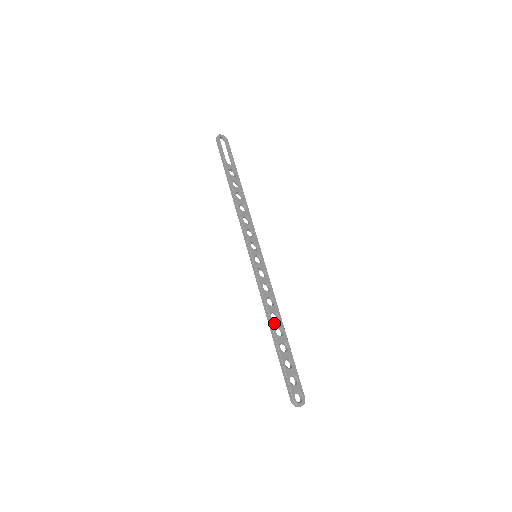
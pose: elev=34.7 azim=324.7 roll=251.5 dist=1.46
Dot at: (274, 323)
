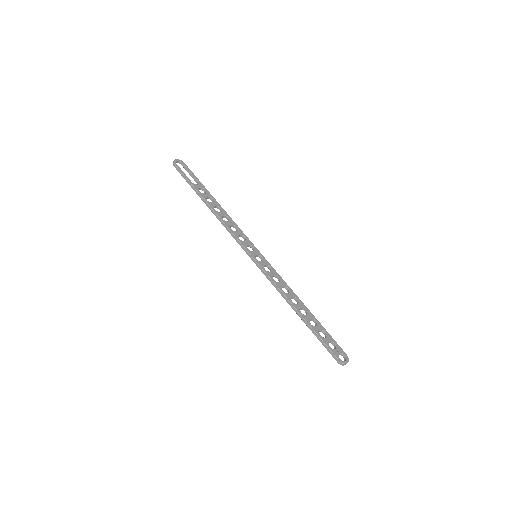
Dot at: (297, 306)
